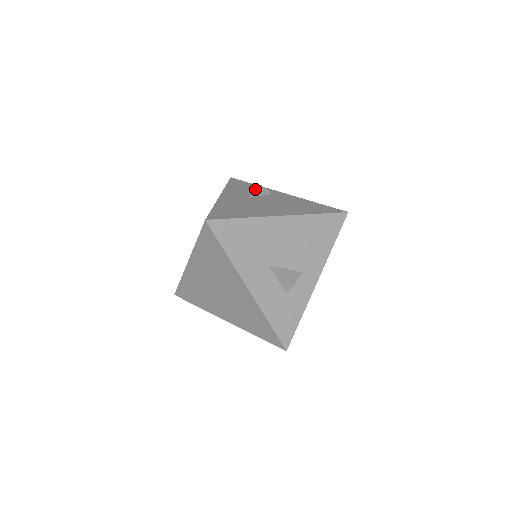
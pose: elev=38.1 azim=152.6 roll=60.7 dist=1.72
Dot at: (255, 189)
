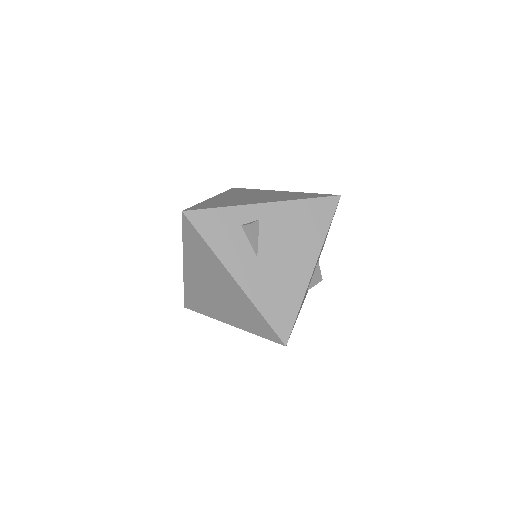
Dot at: (237, 224)
